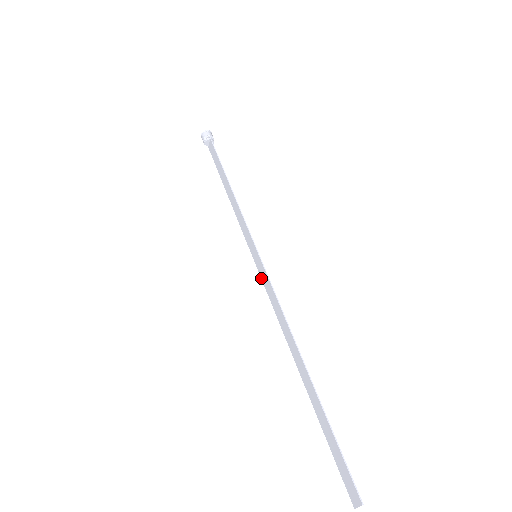
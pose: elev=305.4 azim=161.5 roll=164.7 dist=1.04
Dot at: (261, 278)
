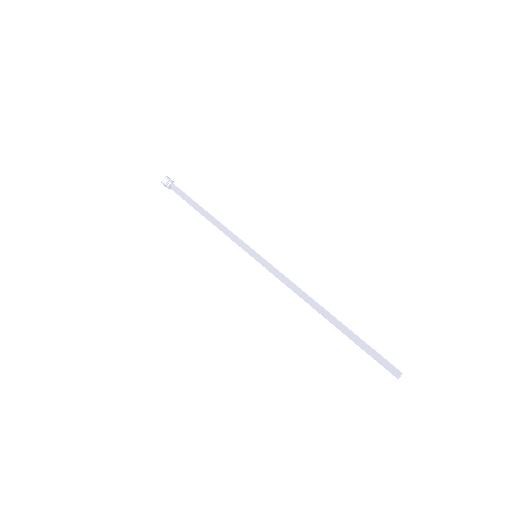
Dot at: occluded
